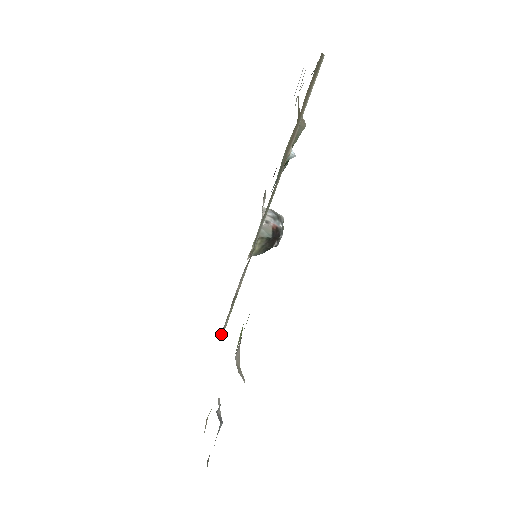
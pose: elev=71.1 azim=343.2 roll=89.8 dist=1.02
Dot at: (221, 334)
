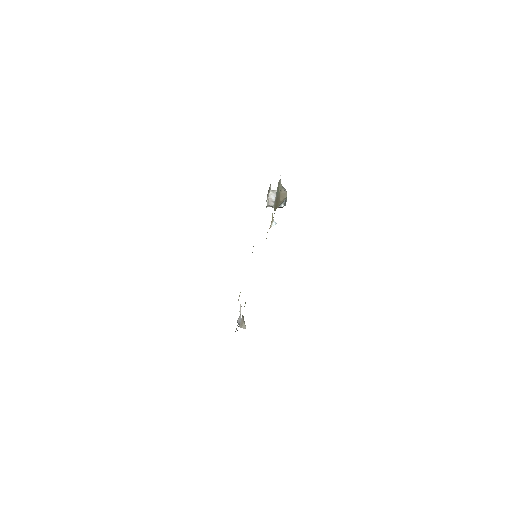
Dot at: occluded
